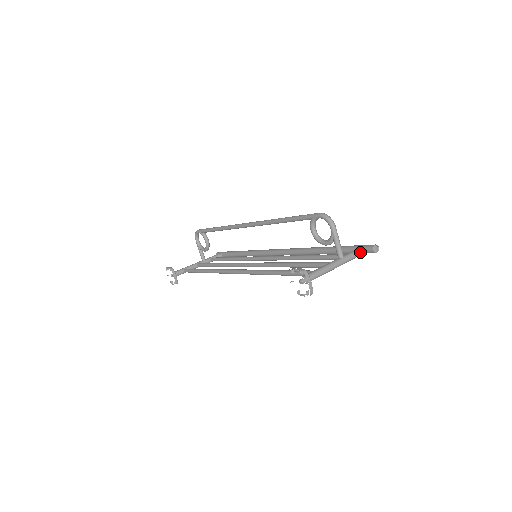
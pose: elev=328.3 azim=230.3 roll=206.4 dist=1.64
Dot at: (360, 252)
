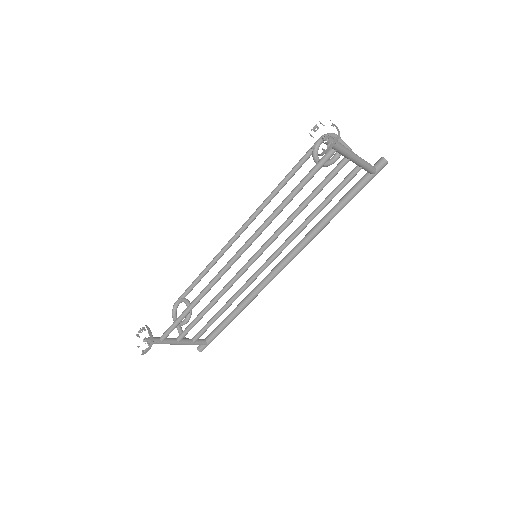
Dot at: (371, 165)
